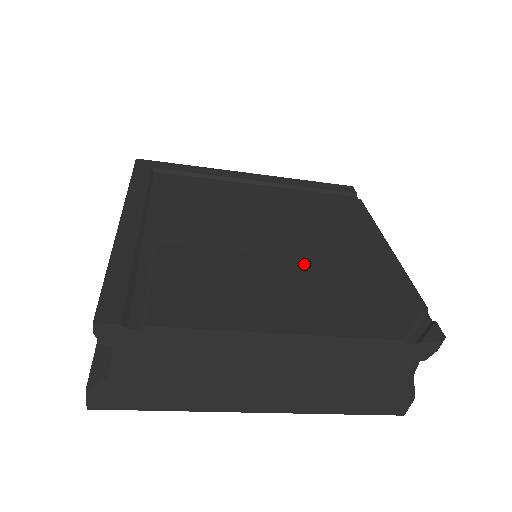
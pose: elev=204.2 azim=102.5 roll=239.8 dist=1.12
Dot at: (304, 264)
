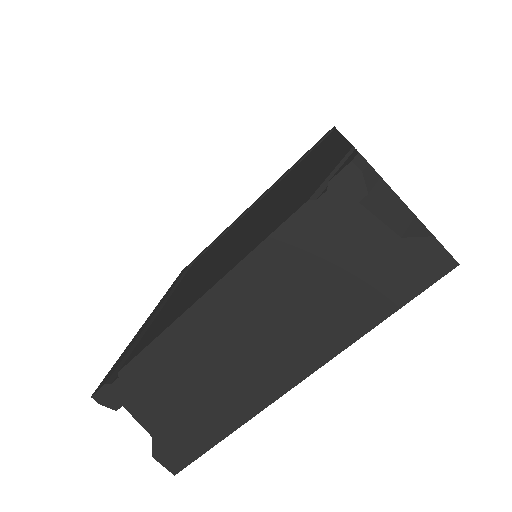
Dot at: (254, 226)
